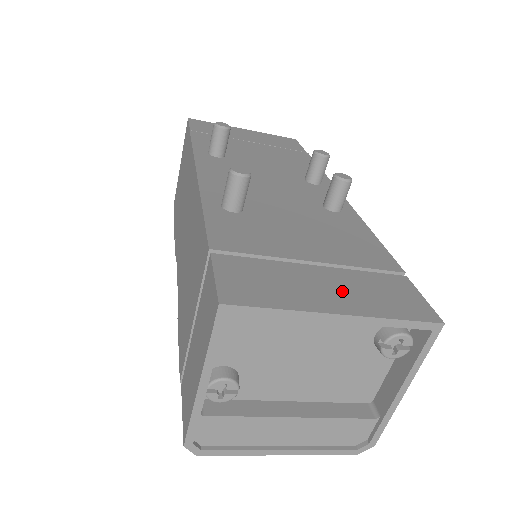
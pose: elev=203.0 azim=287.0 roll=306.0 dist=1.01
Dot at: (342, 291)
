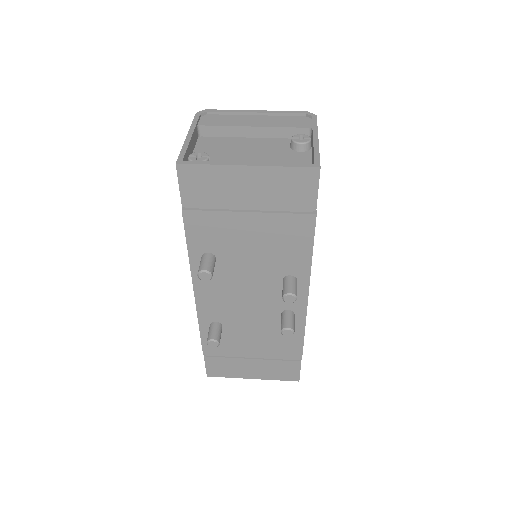
Dot at: (259, 370)
